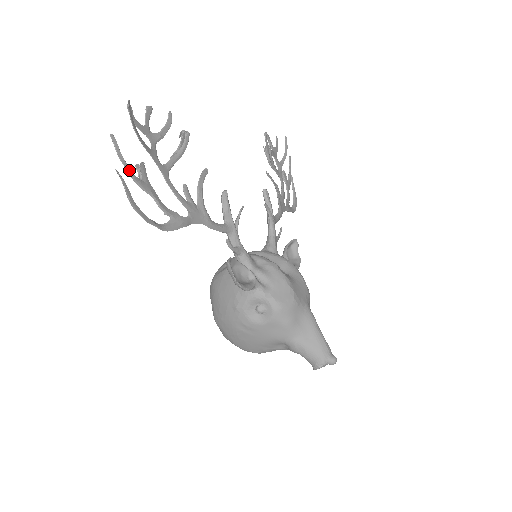
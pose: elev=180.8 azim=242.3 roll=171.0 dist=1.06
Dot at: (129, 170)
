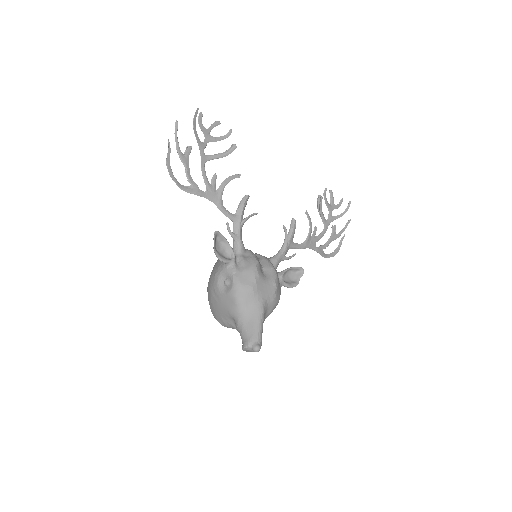
Dot at: (177, 145)
